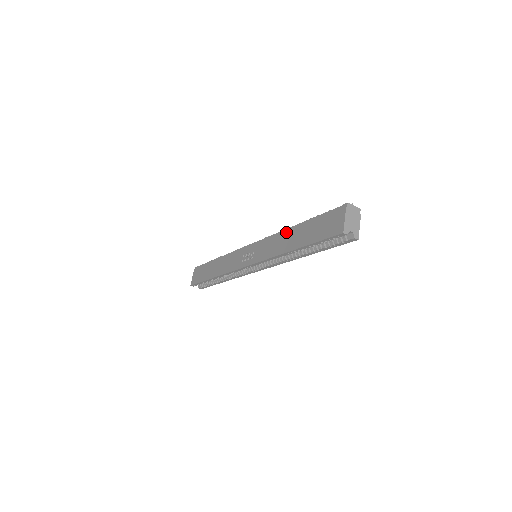
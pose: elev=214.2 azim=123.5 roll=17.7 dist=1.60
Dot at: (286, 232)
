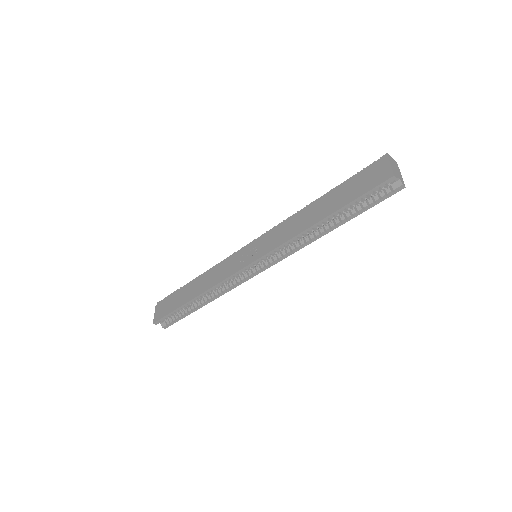
Dot at: (304, 210)
